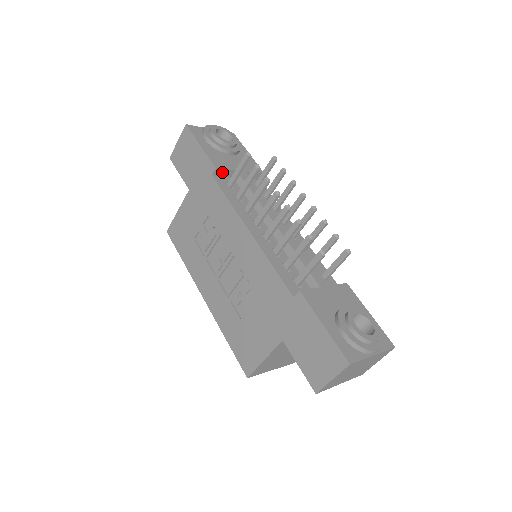
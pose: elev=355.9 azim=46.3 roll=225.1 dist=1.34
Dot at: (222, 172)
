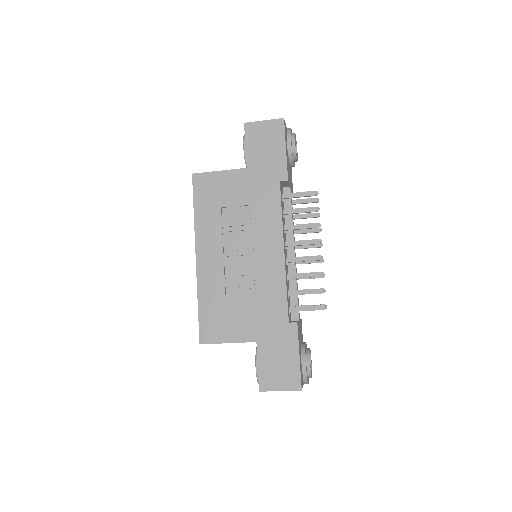
Dot at: (285, 183)
